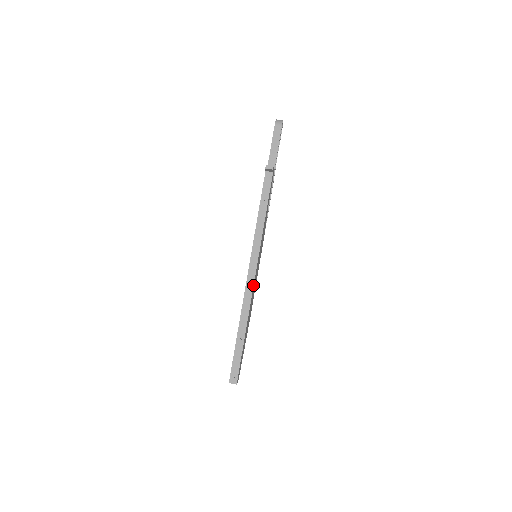
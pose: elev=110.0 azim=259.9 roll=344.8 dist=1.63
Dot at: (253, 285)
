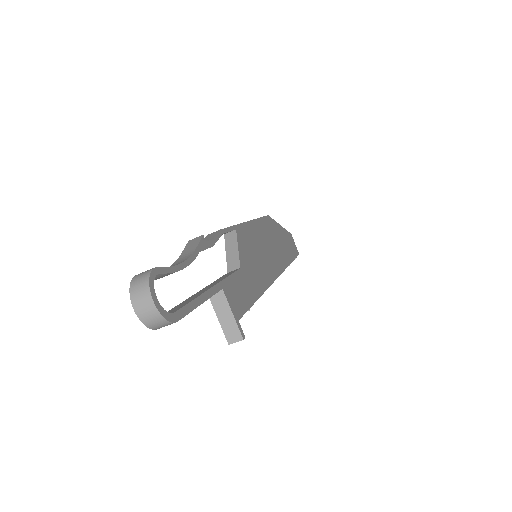
Dot at: occluded
